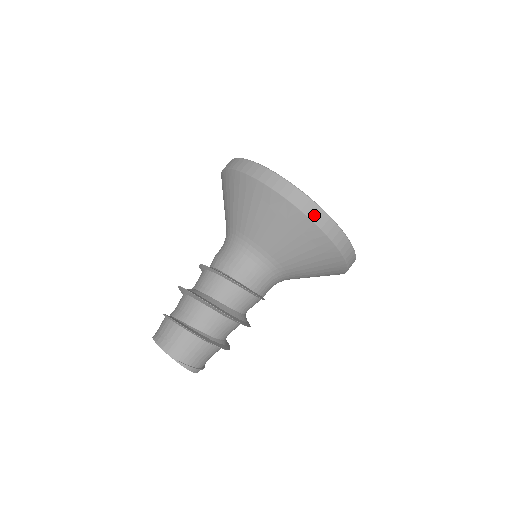
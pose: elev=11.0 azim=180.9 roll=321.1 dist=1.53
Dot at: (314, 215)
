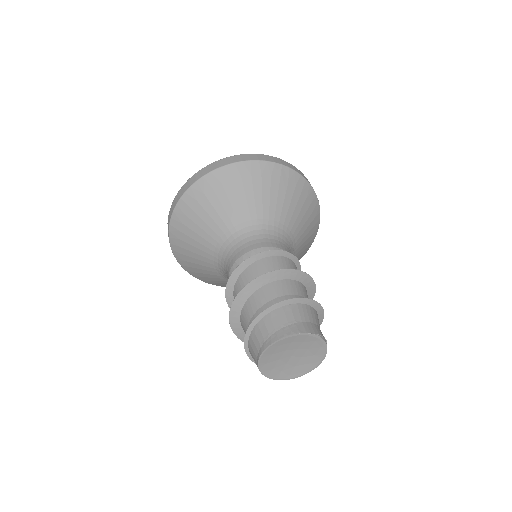
Dot at: (301, 174)
